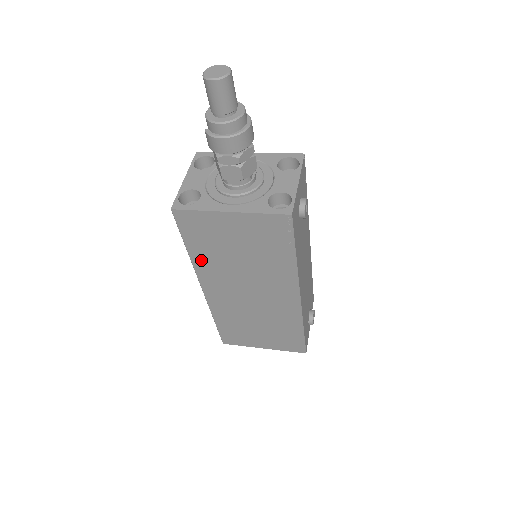
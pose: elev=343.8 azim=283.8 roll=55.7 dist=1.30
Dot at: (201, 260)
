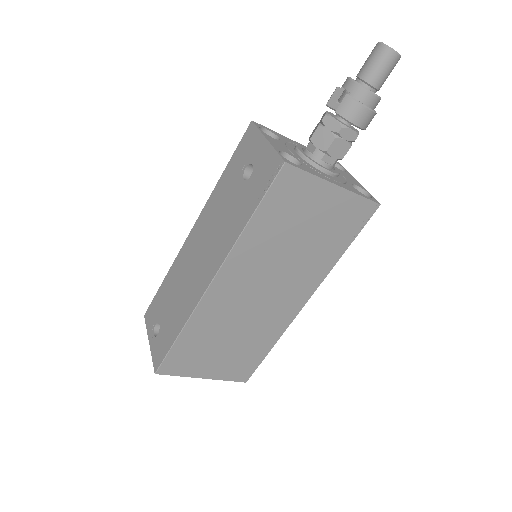
Dot at: (252, 239)
